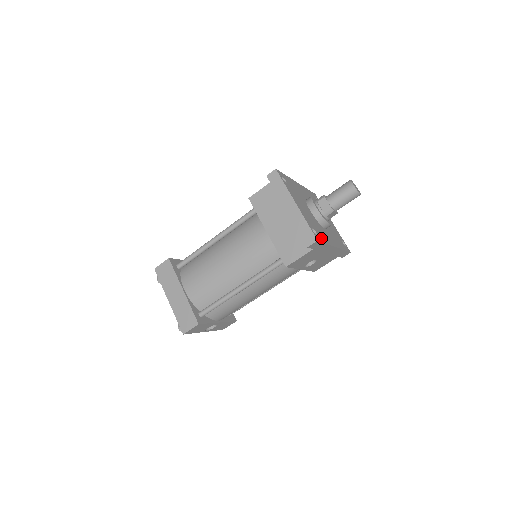
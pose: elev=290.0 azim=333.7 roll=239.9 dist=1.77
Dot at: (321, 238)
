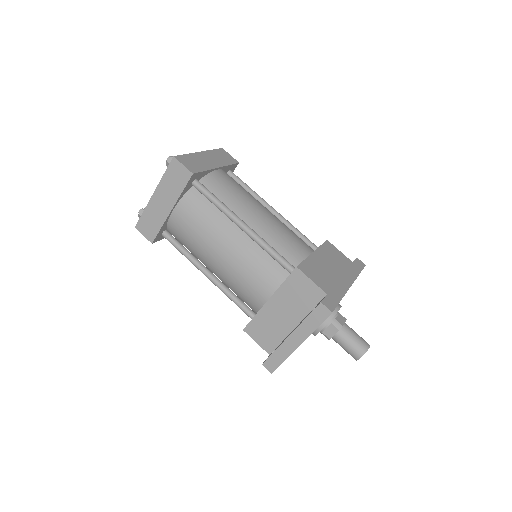
Dot at: occluded
